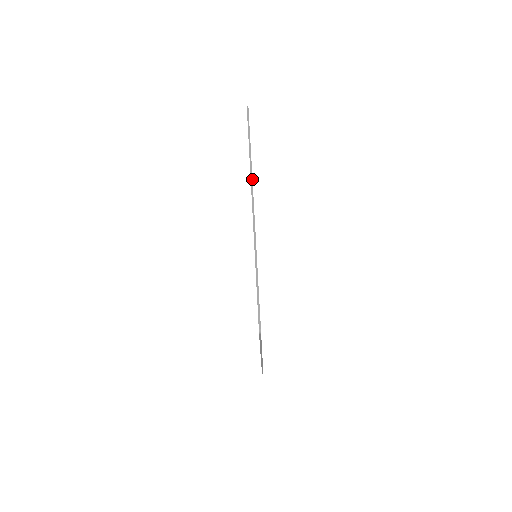
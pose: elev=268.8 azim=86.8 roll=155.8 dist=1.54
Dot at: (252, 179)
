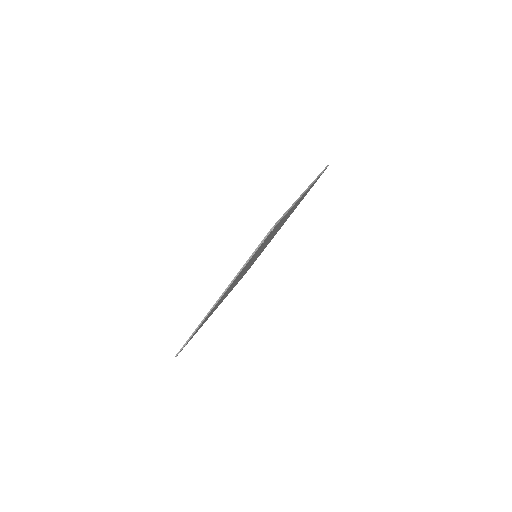
Dot at: occluded
